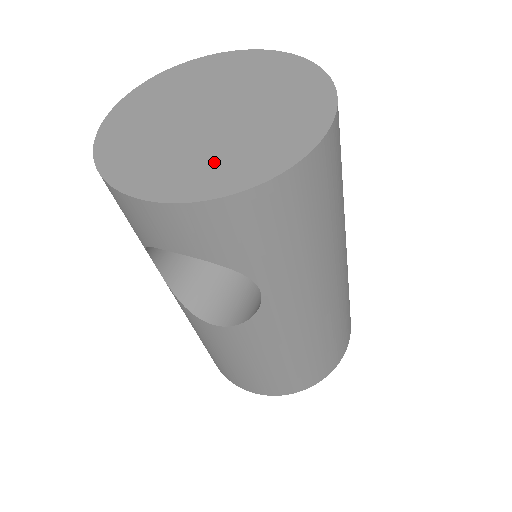
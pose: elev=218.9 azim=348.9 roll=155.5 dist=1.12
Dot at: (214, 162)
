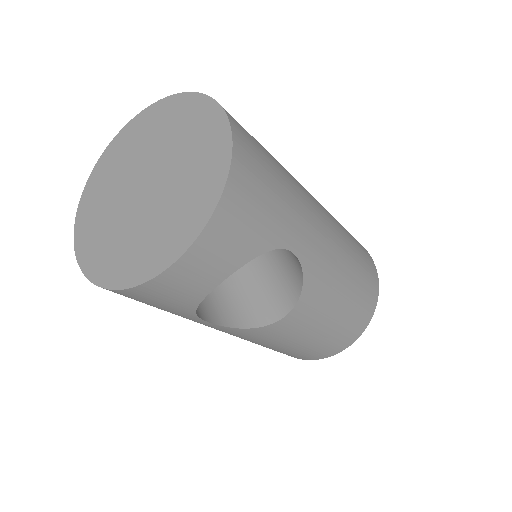
Dot at: (185, 199)
